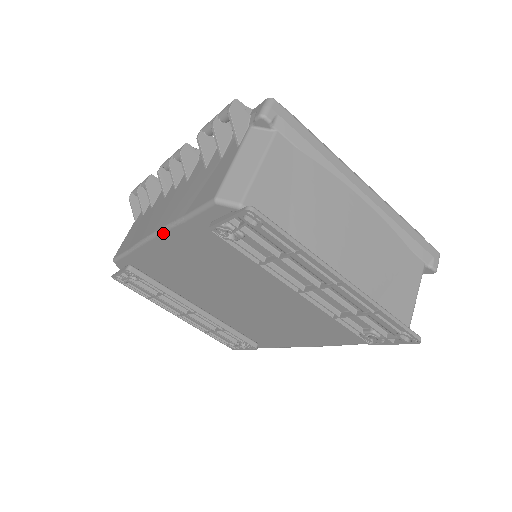
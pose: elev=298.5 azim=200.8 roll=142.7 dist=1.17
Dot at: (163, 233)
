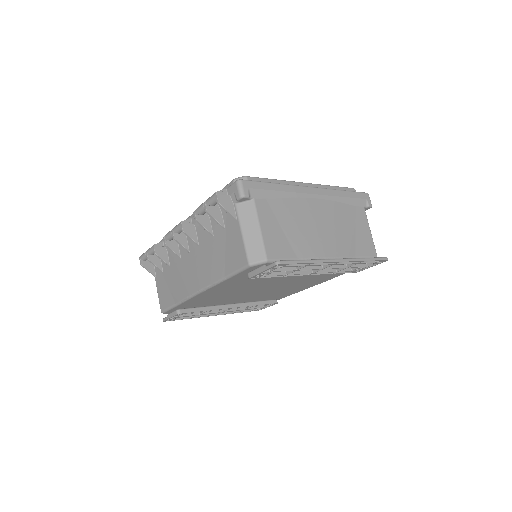
Dot at: (209, 289)
